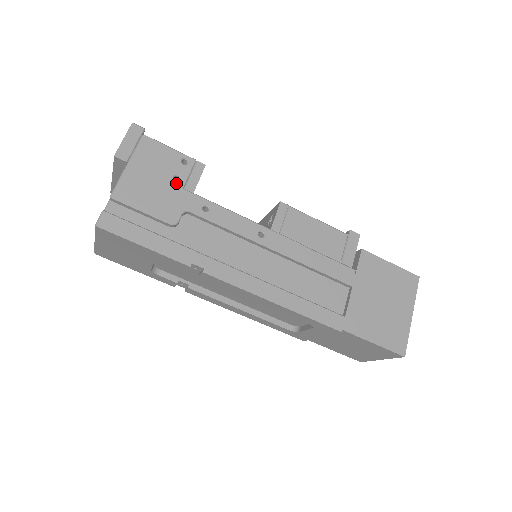
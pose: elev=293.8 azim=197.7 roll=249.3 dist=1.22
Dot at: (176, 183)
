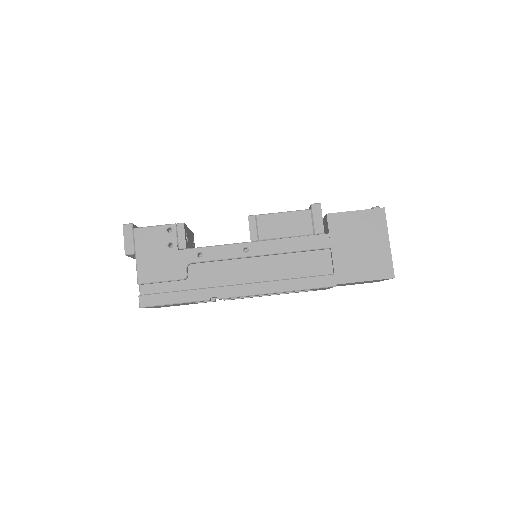
Dot at: (172, 249)
